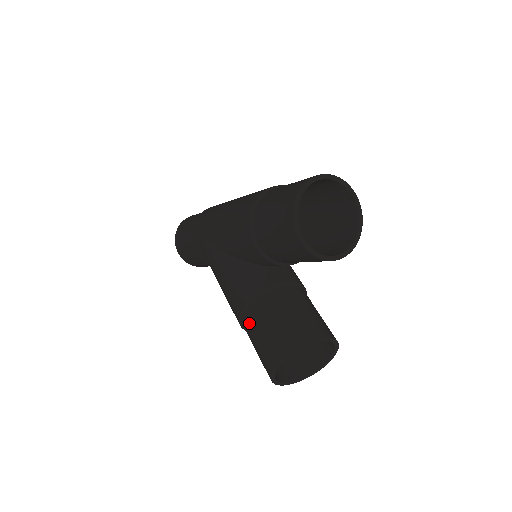
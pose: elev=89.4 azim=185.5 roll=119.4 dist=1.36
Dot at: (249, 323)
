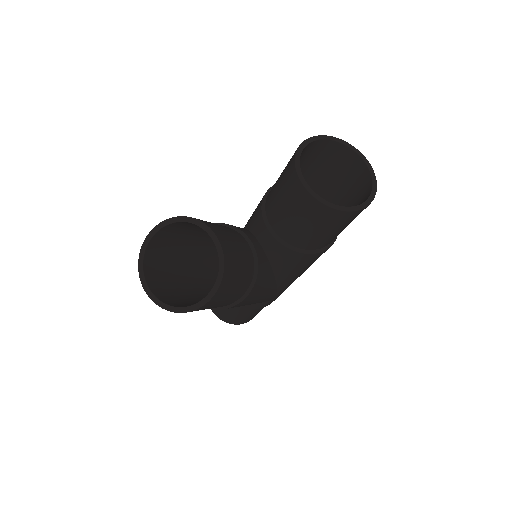
Dot at: occluded
